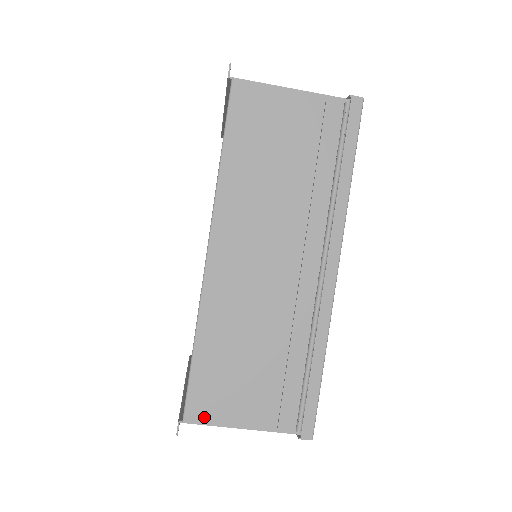
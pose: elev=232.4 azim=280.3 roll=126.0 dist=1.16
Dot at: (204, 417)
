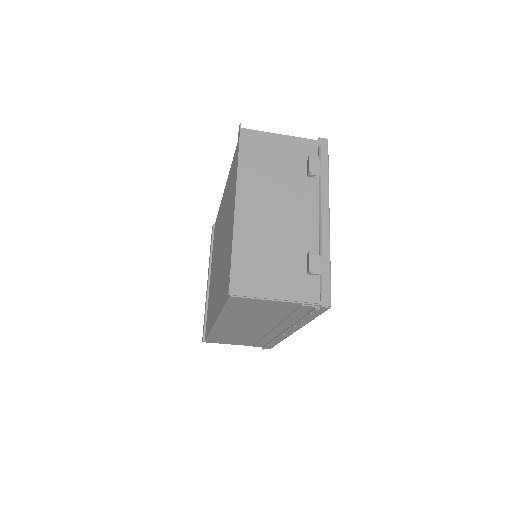
Dot at: occluded
